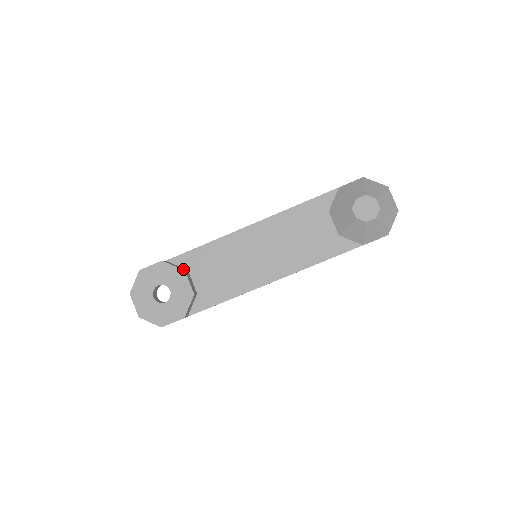
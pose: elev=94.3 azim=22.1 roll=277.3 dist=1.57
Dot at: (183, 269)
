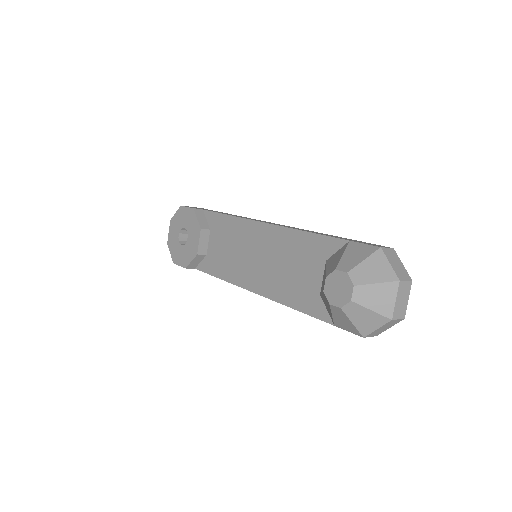
Dot at: (202, 226)
